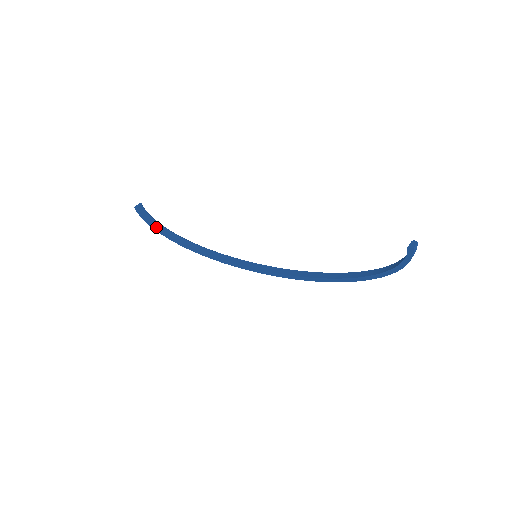
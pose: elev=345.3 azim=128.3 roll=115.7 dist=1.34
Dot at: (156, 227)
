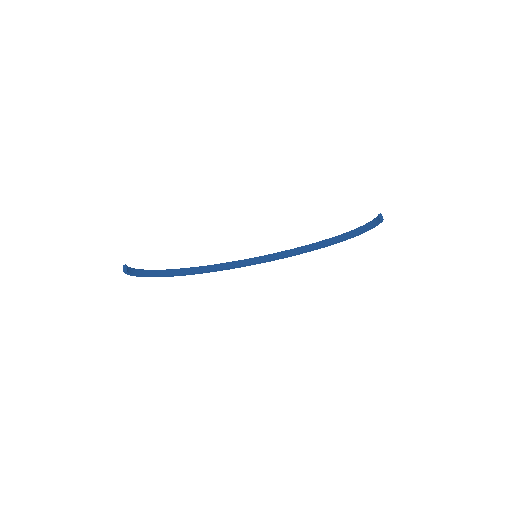
Dot at: (147, 275)
